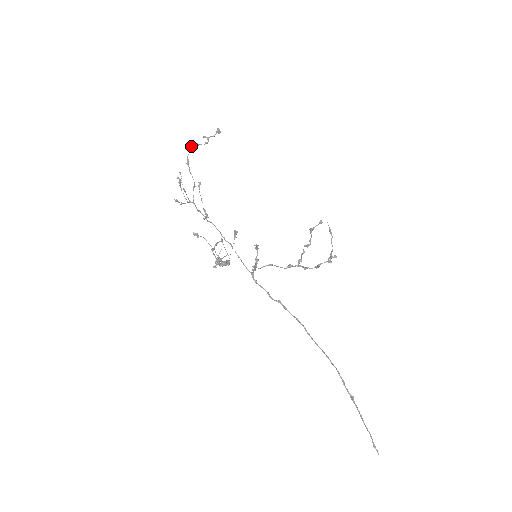
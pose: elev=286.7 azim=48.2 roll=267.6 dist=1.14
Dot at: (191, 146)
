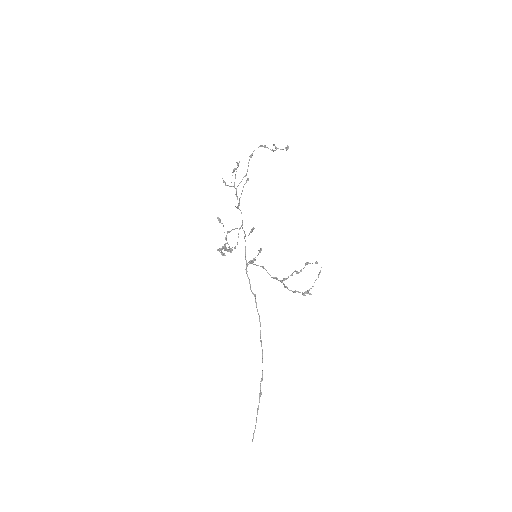
Dot at: (261, 145)
